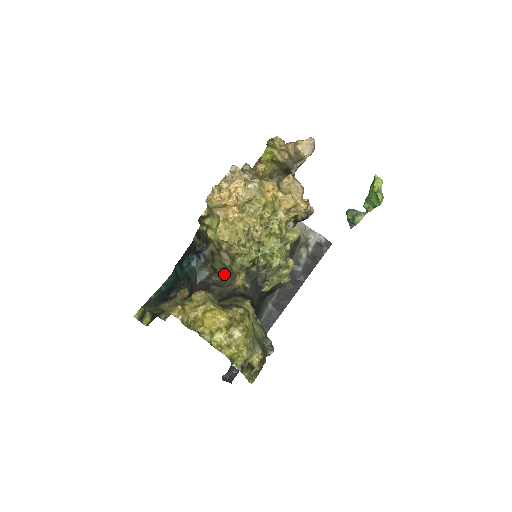
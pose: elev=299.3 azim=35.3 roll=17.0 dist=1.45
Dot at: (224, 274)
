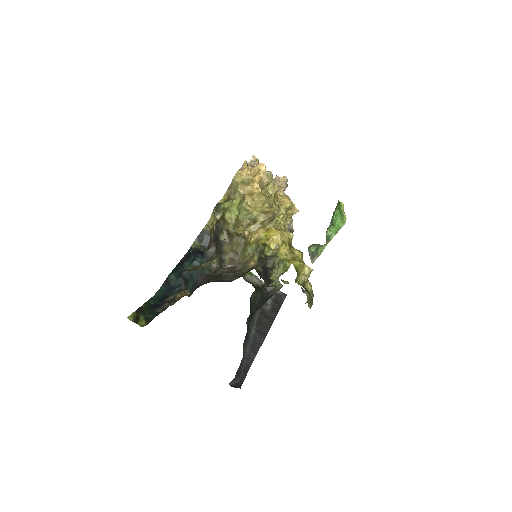
Dot at: (232, 266)
